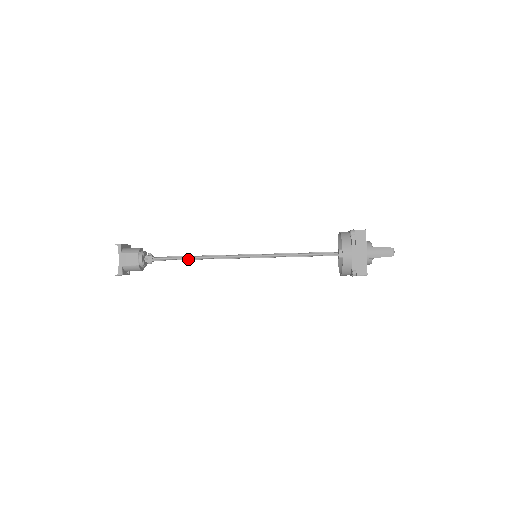
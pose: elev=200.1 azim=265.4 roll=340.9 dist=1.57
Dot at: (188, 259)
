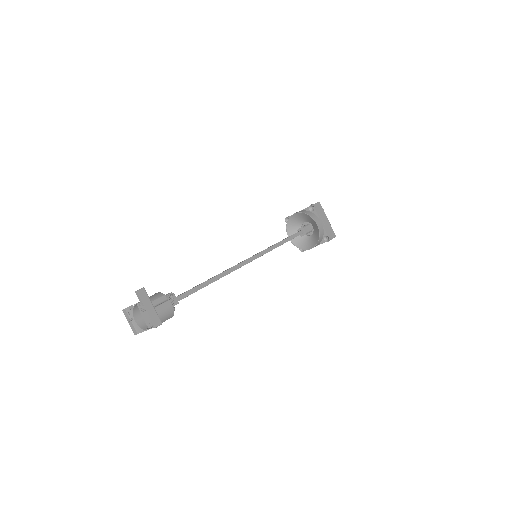
Dot at: occluded
